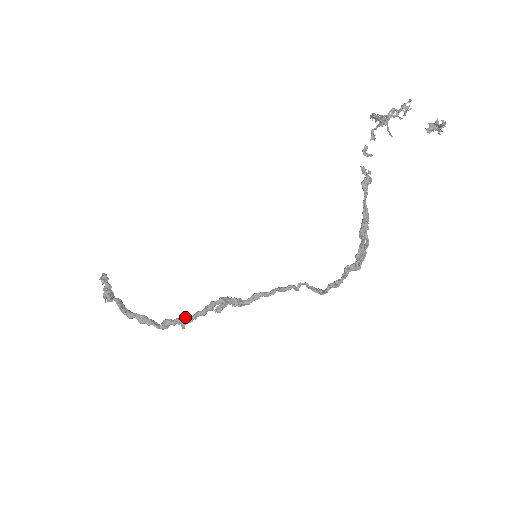
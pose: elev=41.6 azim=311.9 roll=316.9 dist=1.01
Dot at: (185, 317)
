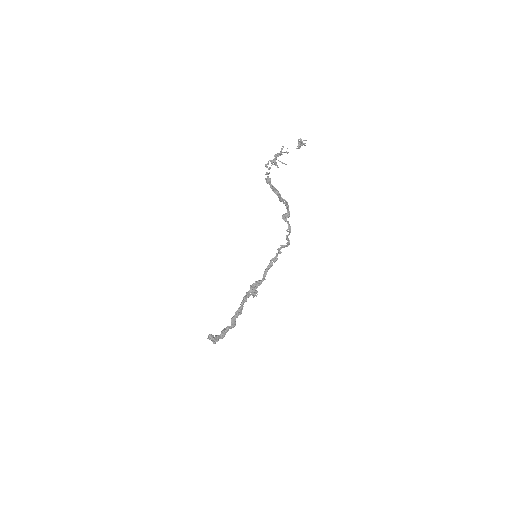
Dot at: (238, 309)
